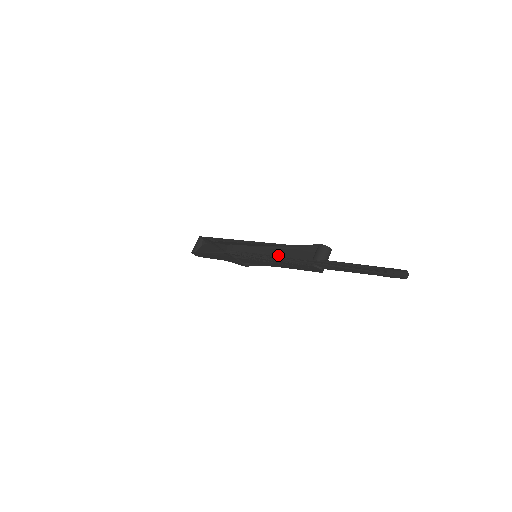
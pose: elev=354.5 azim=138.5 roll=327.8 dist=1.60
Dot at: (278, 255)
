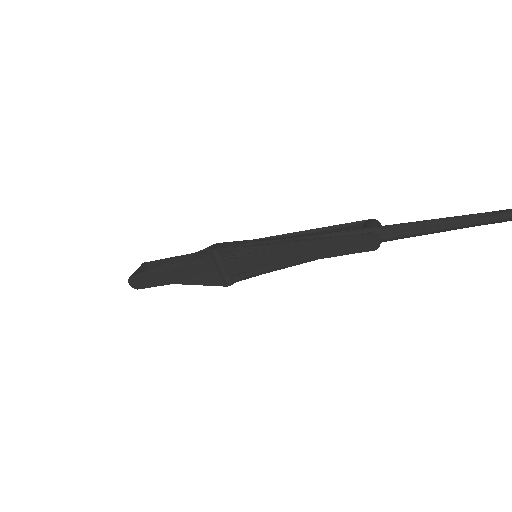
Dot at: (304, 238)
